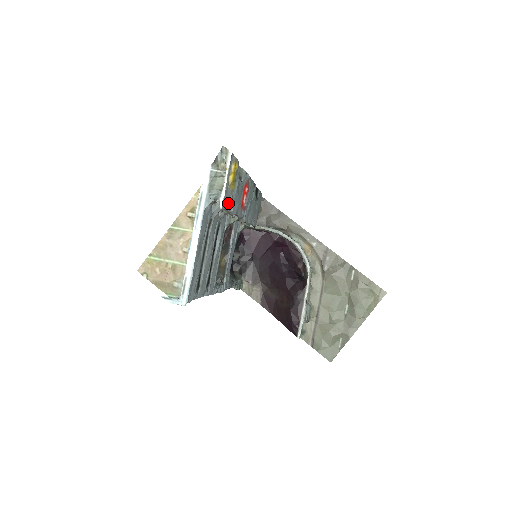
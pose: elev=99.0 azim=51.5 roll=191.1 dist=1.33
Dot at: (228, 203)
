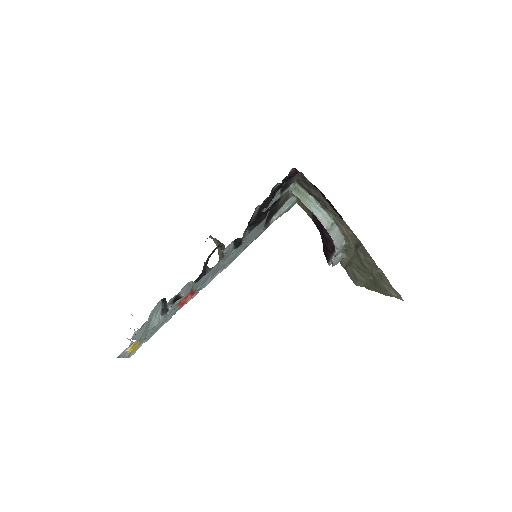
Dot at: occluded
